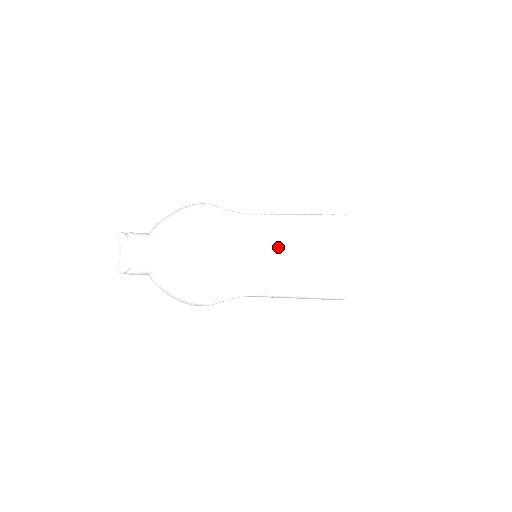
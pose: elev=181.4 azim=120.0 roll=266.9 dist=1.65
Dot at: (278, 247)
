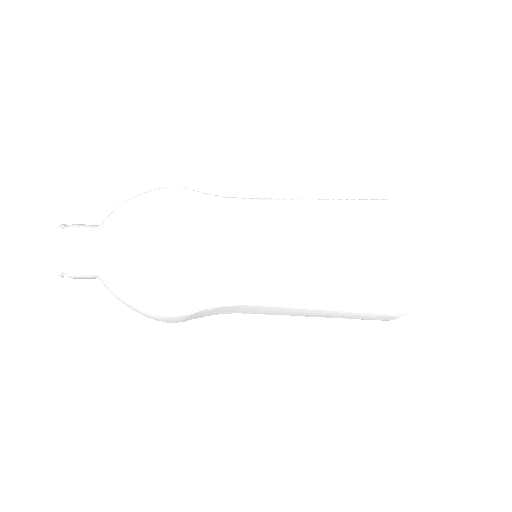
Dot at: (278, 235)
